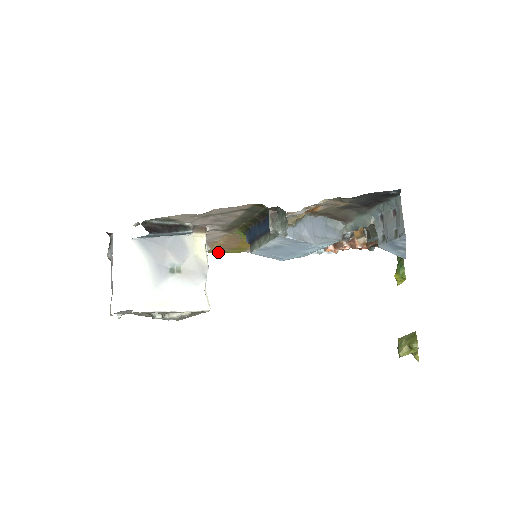
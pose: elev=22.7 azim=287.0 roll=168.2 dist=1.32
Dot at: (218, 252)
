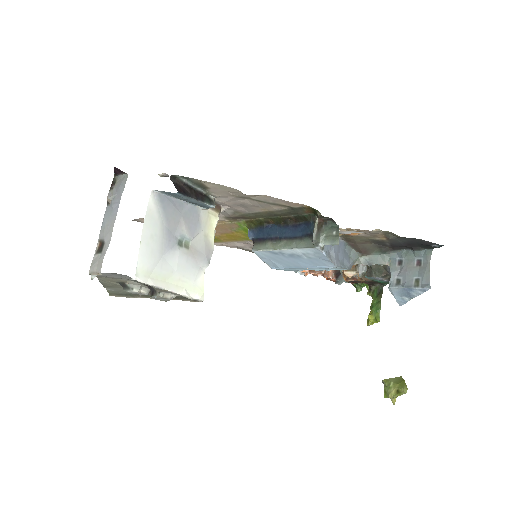
Dot at: occluded
